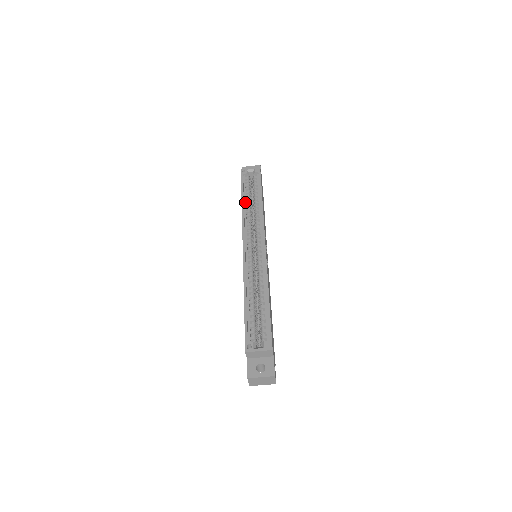
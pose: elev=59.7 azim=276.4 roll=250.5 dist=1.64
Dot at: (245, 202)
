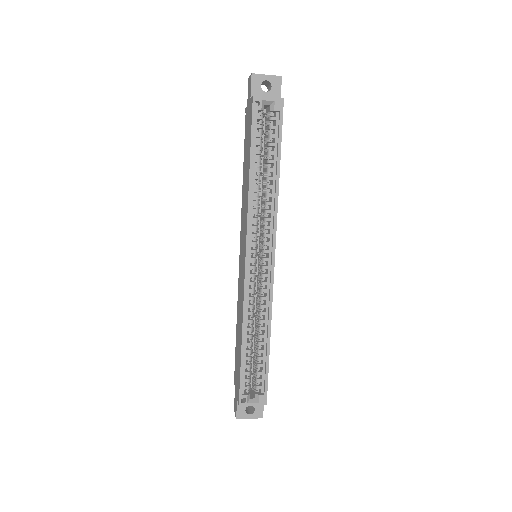
Dot at: (254, 174)
